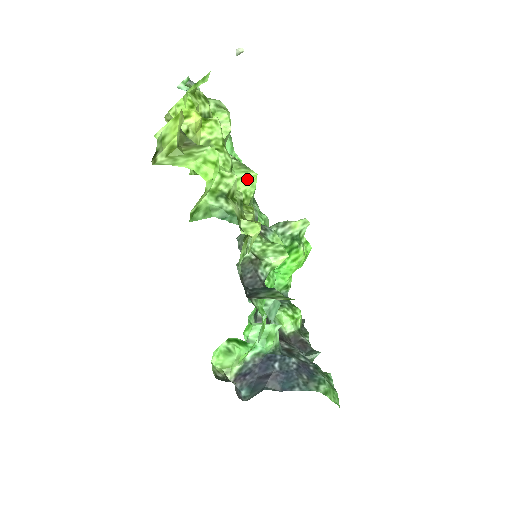
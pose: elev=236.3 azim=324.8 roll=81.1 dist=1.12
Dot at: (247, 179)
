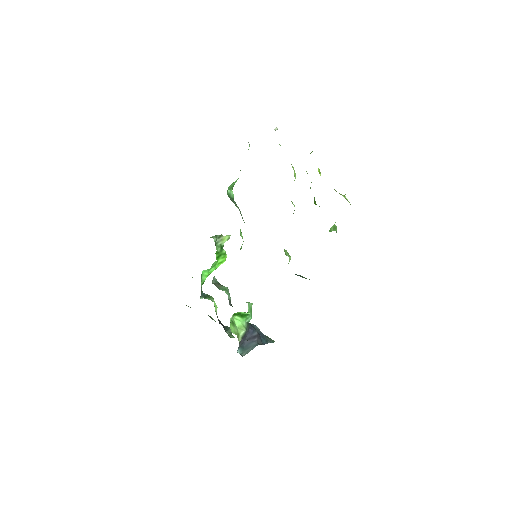
Dot at: occluded
